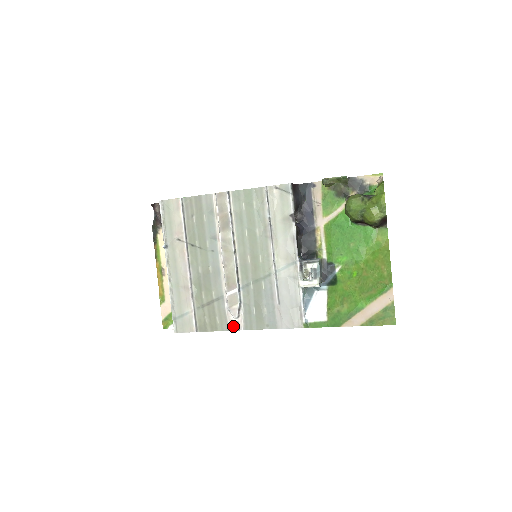
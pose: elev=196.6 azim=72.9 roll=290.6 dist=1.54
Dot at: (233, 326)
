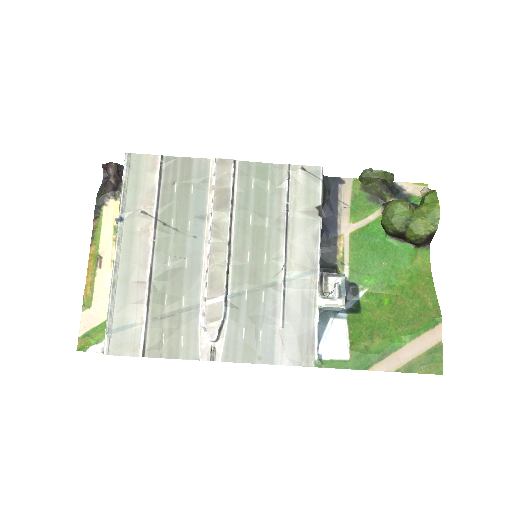
Dot at: (206, 353)
